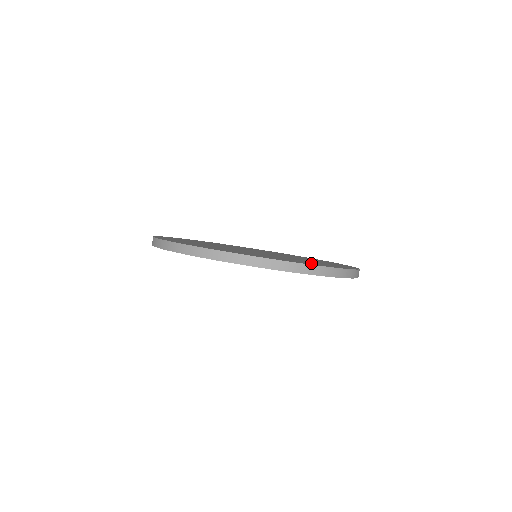
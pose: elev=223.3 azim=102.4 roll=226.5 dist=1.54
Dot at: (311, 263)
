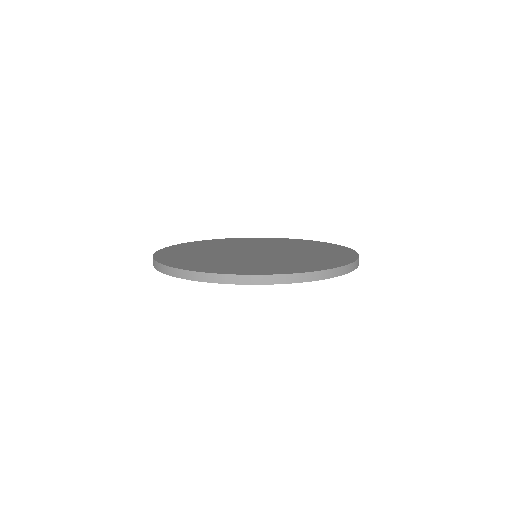
Dot at: (330, 262)
